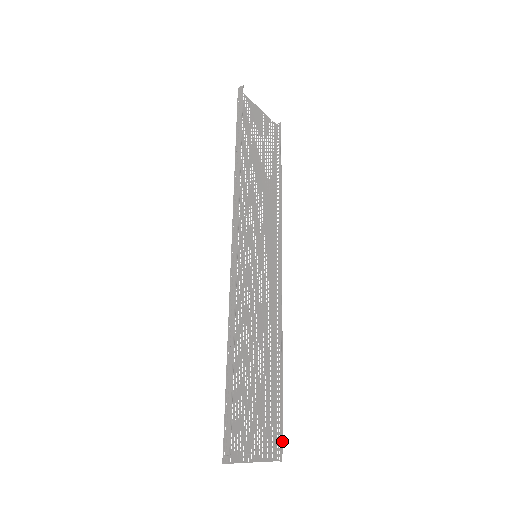
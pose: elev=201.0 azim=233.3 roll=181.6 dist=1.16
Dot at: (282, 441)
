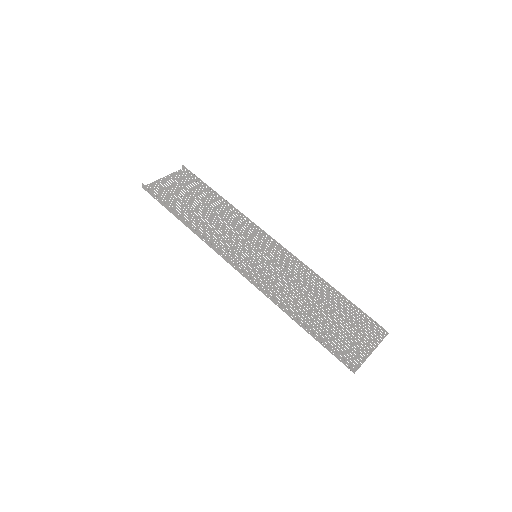
Dot at: (377, 324)
